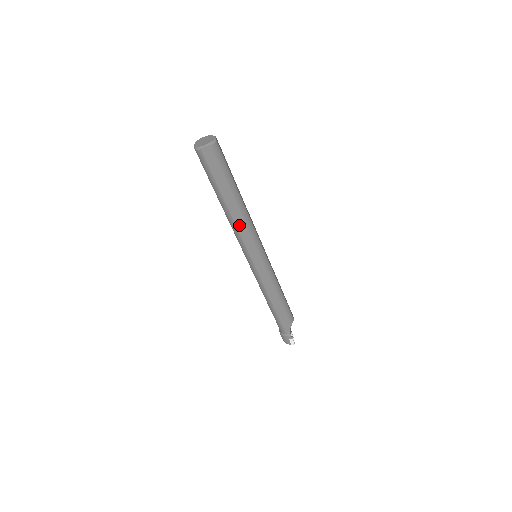
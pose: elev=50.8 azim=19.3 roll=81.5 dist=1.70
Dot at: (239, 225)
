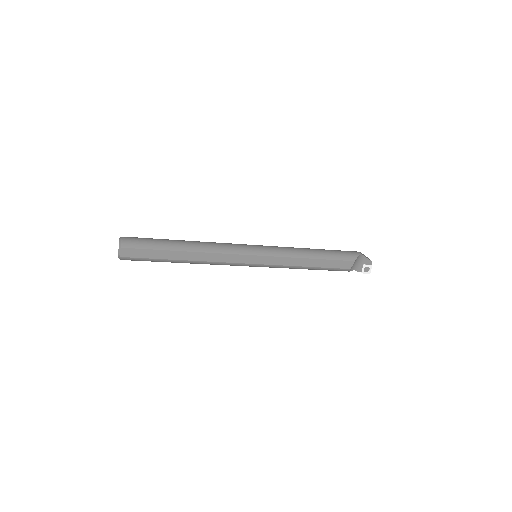
Dot at: occluded
